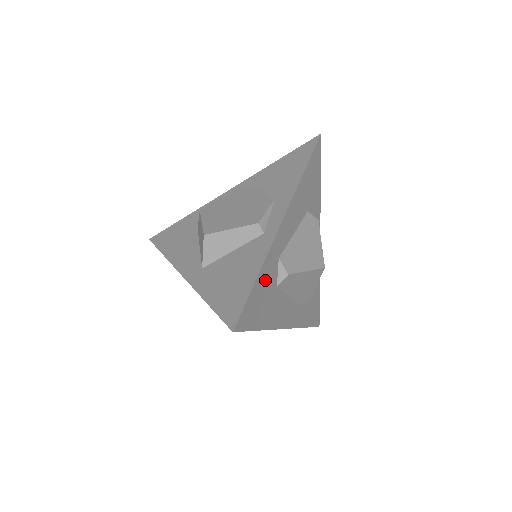
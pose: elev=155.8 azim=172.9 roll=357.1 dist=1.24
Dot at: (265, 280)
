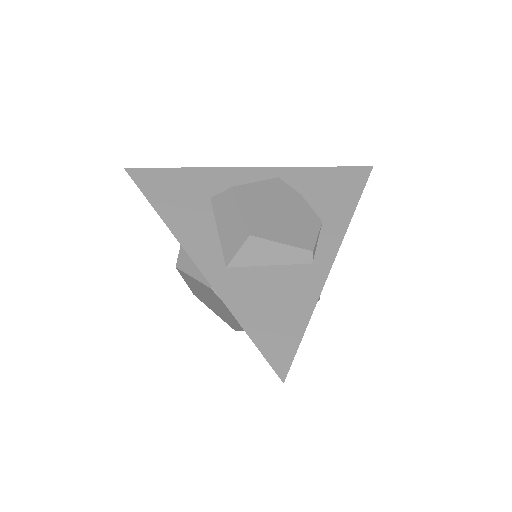
Dot at: occluded
